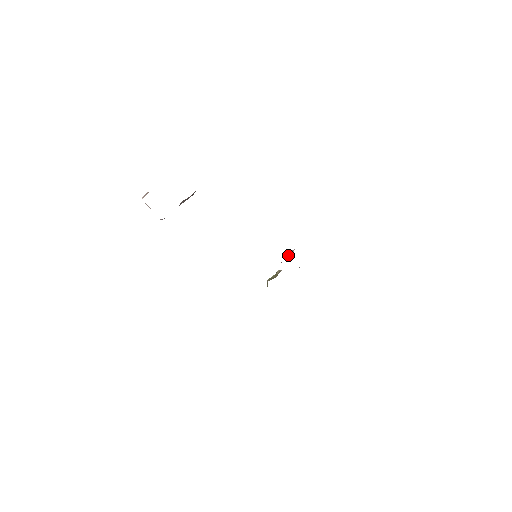
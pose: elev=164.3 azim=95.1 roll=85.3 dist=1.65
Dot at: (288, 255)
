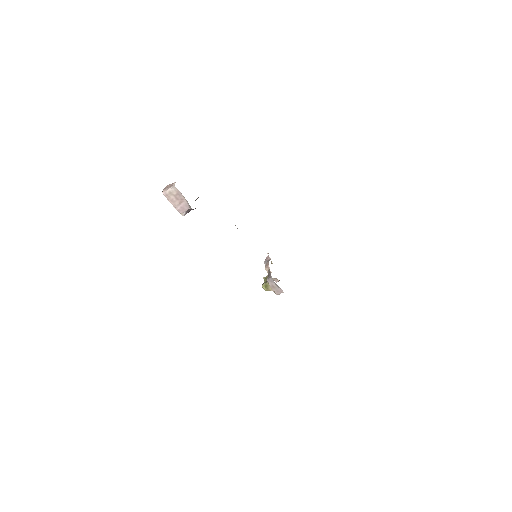
Dot at: (267, 261)
